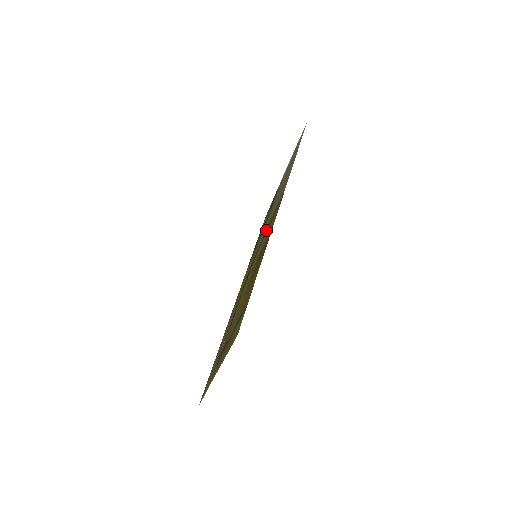
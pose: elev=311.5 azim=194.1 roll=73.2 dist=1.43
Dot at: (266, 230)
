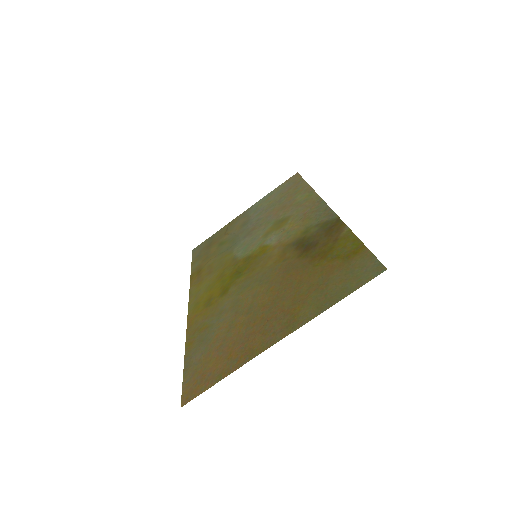
Dot at: (277, 233)
